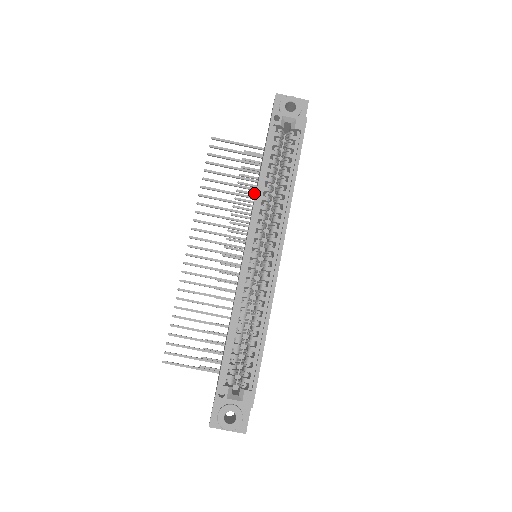
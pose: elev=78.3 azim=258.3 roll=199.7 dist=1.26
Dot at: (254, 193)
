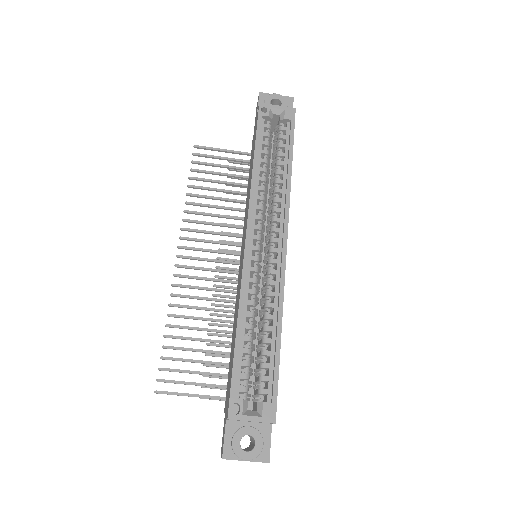
Dot at: occluded
